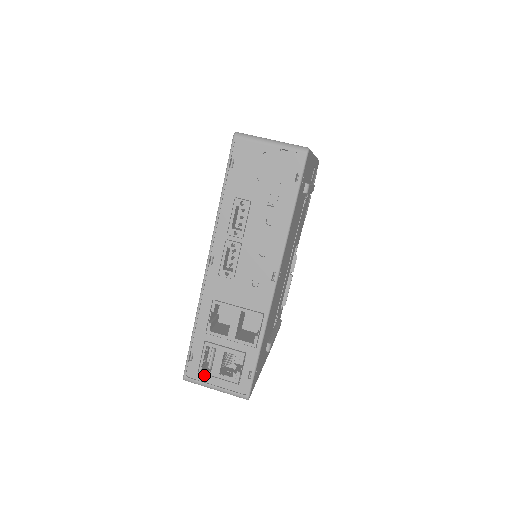
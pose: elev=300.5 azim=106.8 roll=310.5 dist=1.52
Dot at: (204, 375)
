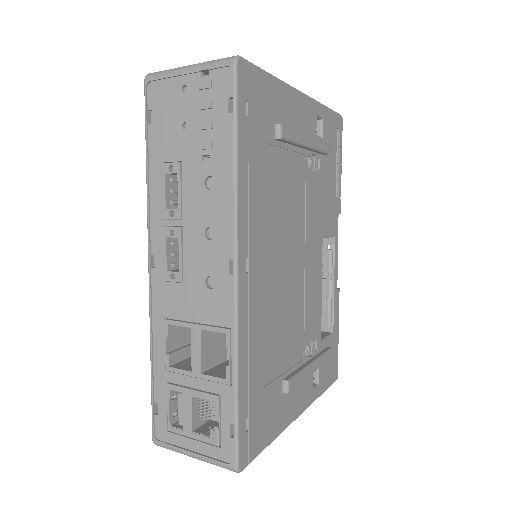
Dot at: (175, 435)
